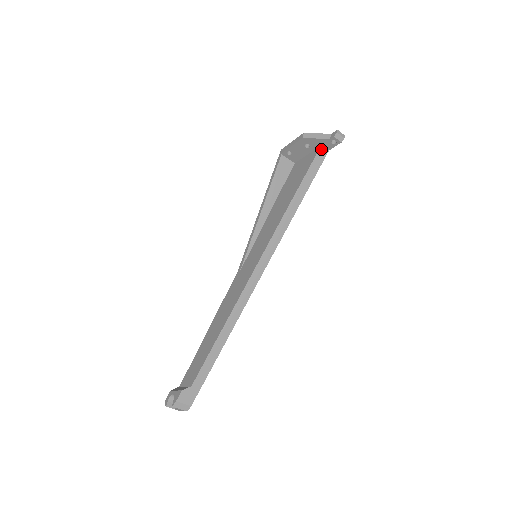
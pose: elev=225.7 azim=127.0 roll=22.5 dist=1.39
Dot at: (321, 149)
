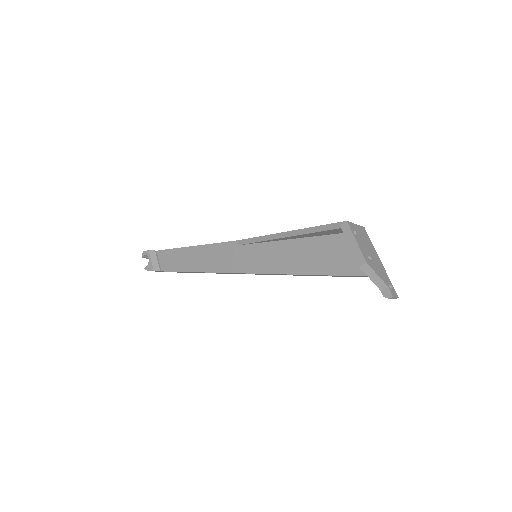
Dot at: occluded
